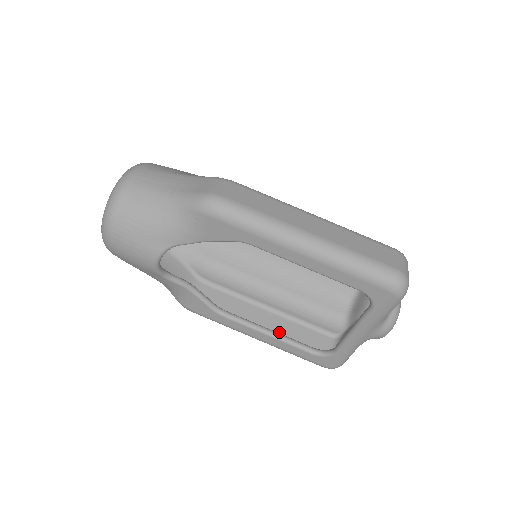
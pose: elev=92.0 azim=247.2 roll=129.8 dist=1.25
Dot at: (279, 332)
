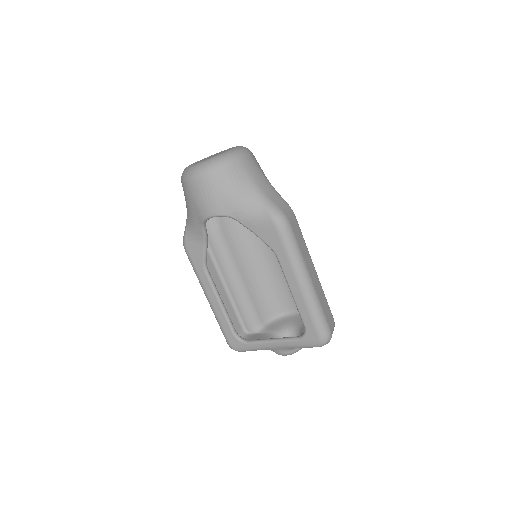
Dot at: occluded
